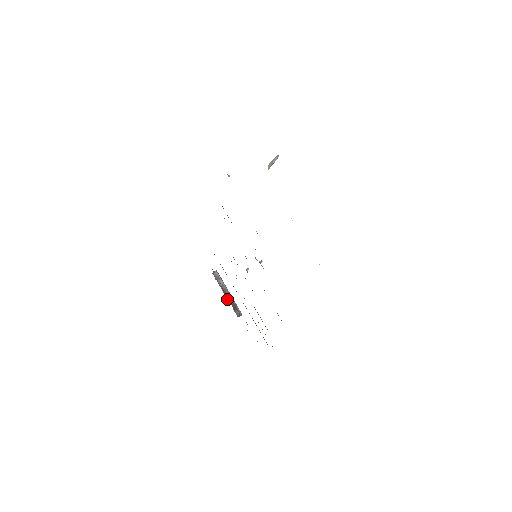
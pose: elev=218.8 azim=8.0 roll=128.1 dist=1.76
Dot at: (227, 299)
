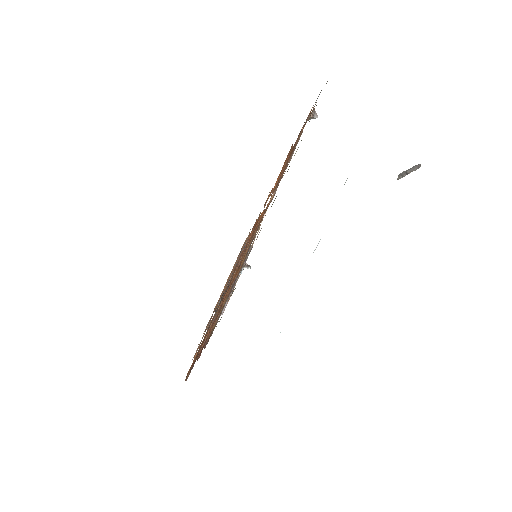
Dot at: occluded
